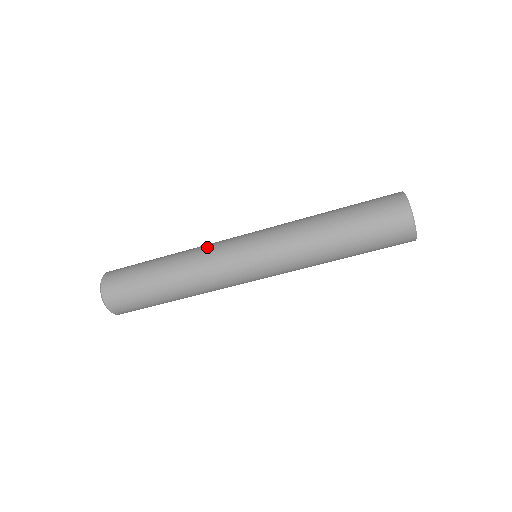
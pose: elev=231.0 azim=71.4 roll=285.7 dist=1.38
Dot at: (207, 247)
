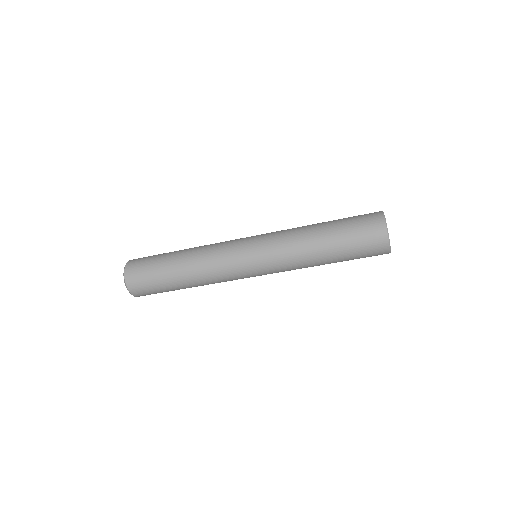
Dot at: (214, 254)
